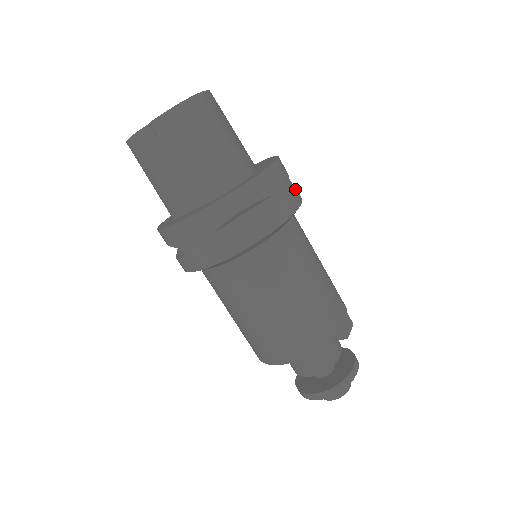
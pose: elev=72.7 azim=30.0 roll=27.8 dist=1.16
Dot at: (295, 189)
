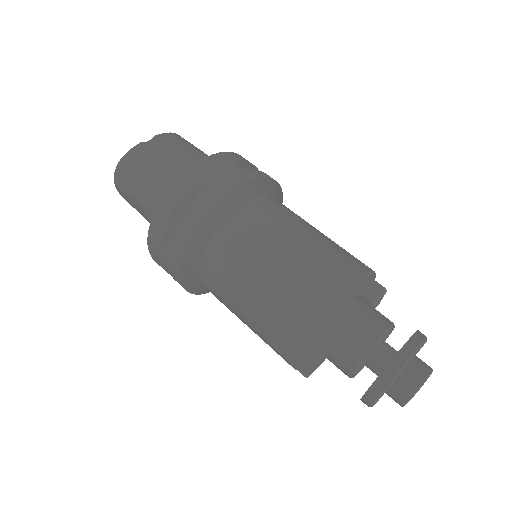
Dot at: occluded
